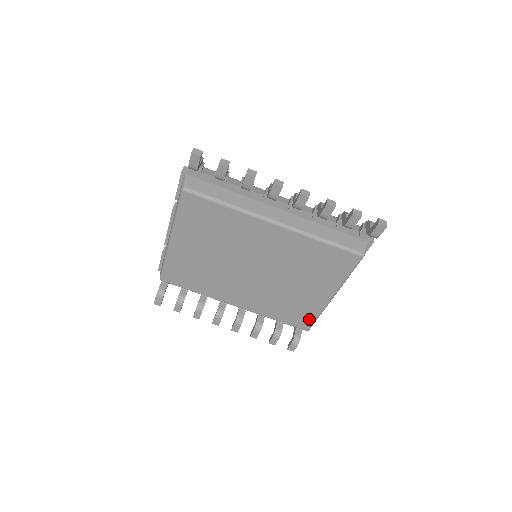
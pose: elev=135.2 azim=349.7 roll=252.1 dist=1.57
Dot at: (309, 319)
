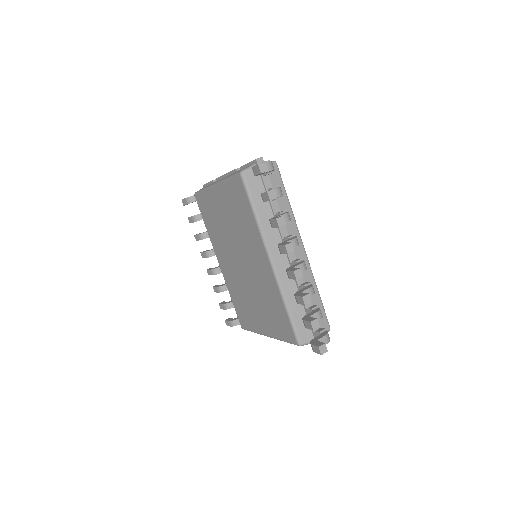
Dot at: (247, 325)
